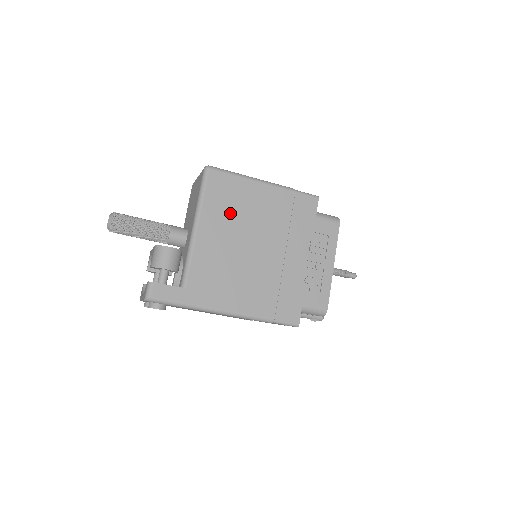
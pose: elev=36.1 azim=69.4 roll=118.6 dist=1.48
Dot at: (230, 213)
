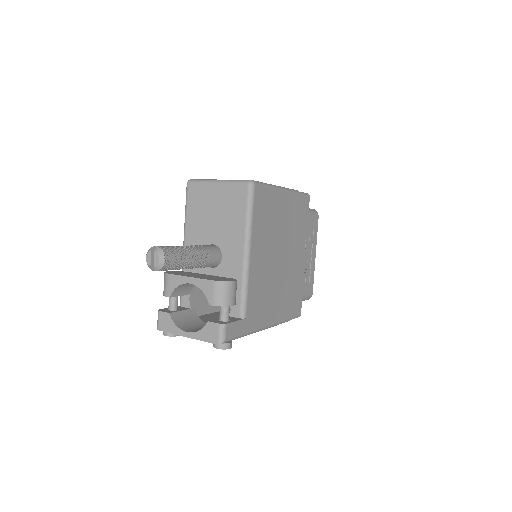
Dot at: (268, 229)
